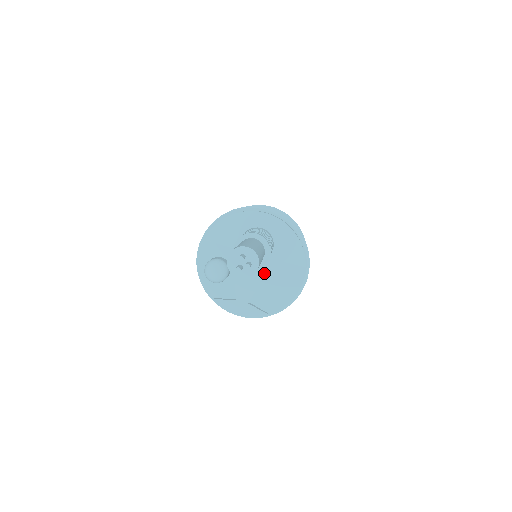
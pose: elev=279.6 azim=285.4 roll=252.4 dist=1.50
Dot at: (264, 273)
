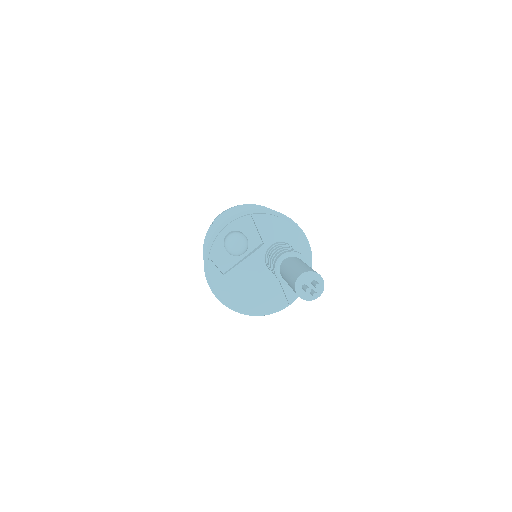
Dot at: (263, 280)
